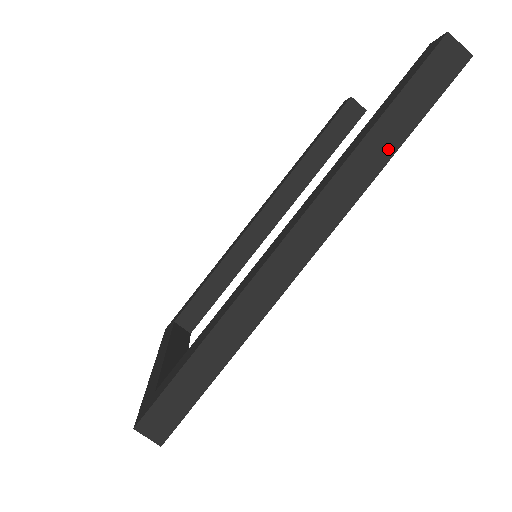
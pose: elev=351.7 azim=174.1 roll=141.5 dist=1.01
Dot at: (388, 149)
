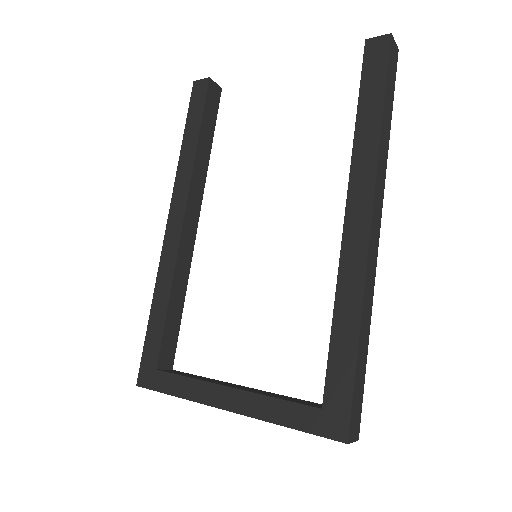
Dot at: (388, 130)
